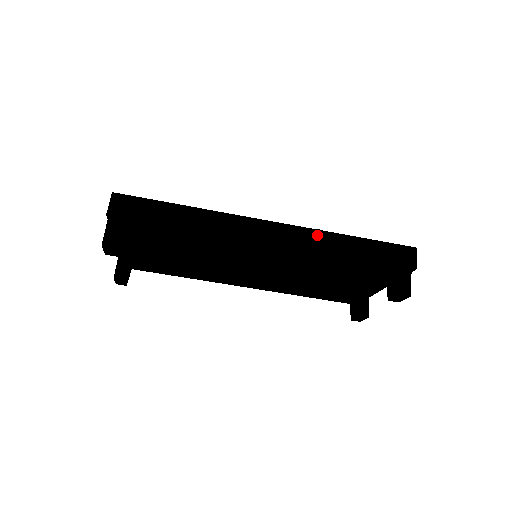
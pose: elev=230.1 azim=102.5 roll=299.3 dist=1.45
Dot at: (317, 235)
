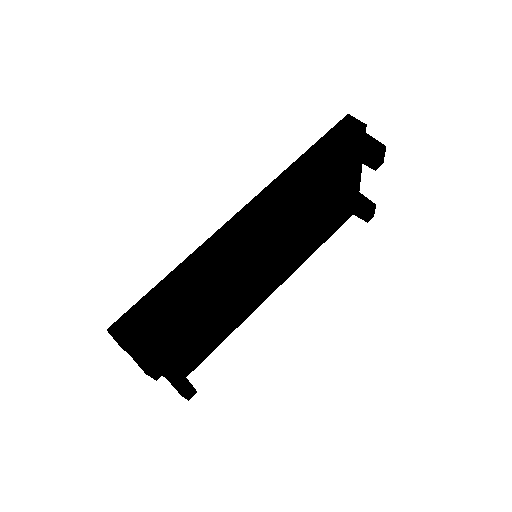
Dot at: (278, 184)
